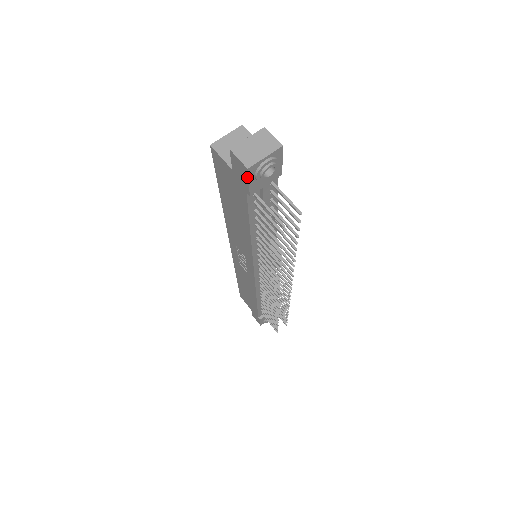
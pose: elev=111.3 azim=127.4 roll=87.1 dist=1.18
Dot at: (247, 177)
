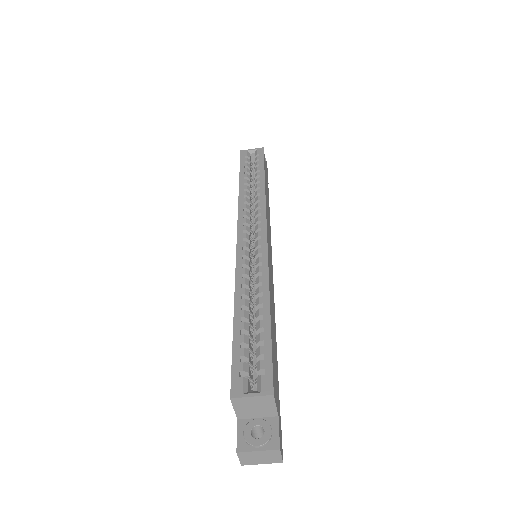
Dot at: occluded
